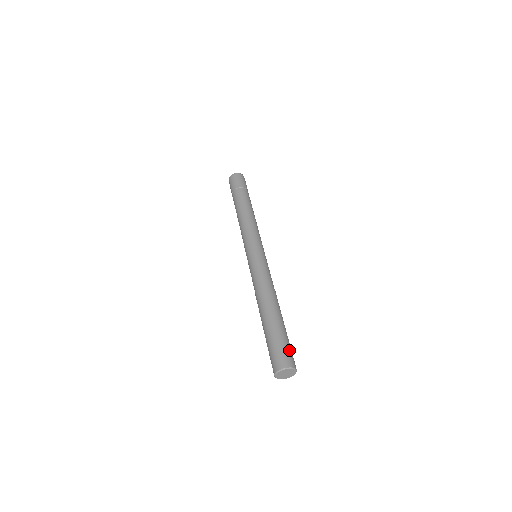
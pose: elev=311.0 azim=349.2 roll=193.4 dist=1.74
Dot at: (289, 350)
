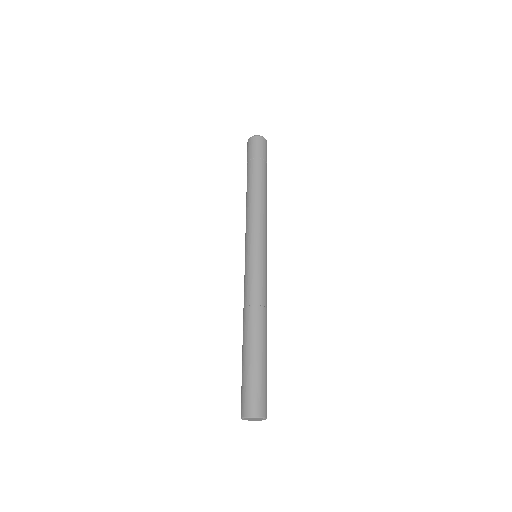
Dot at: occluded
